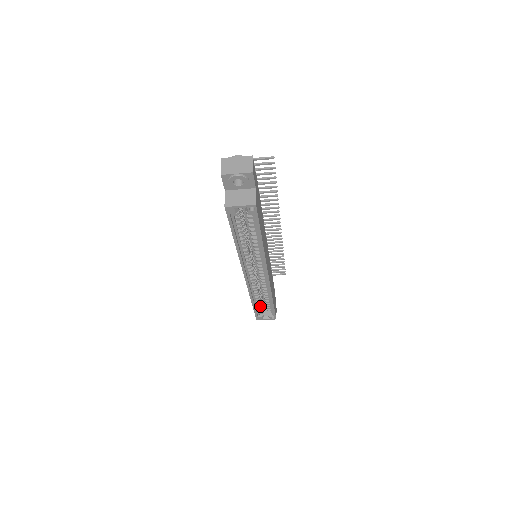
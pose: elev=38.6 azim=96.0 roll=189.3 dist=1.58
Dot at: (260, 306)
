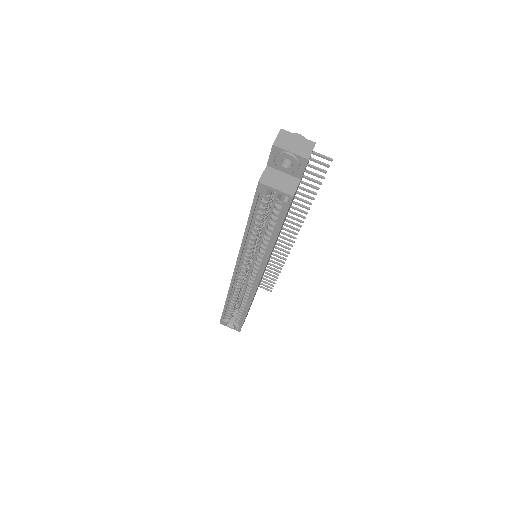
Dot at: (231, 310)
